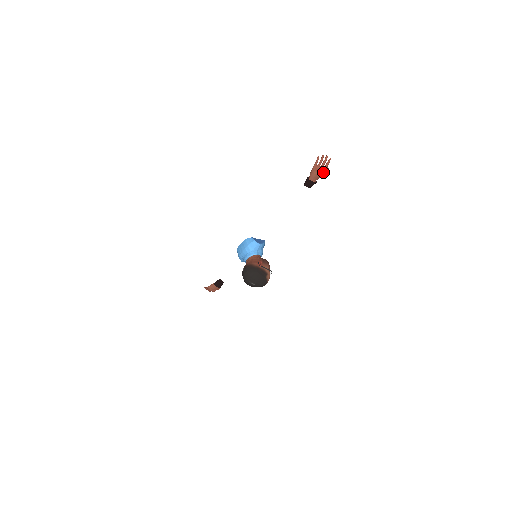
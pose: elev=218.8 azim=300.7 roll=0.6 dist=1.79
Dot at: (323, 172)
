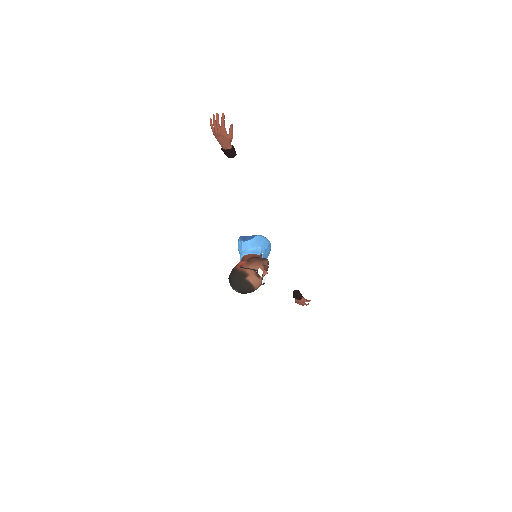
Dot at: (224, 133)
